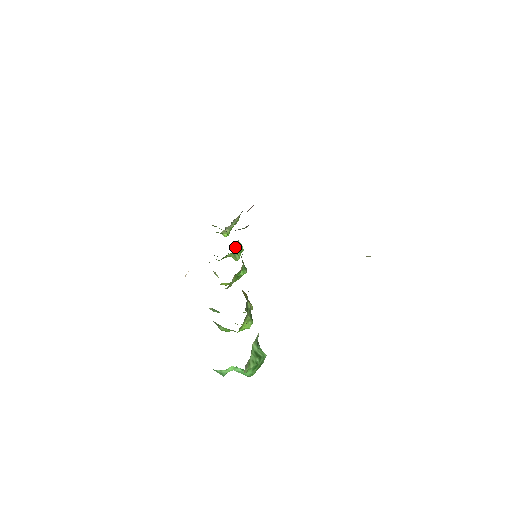
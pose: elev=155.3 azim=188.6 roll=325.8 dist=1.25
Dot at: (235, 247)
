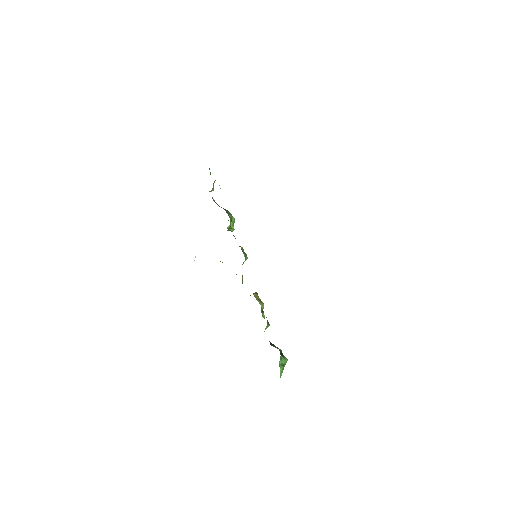
Dot at: (229, 226)
